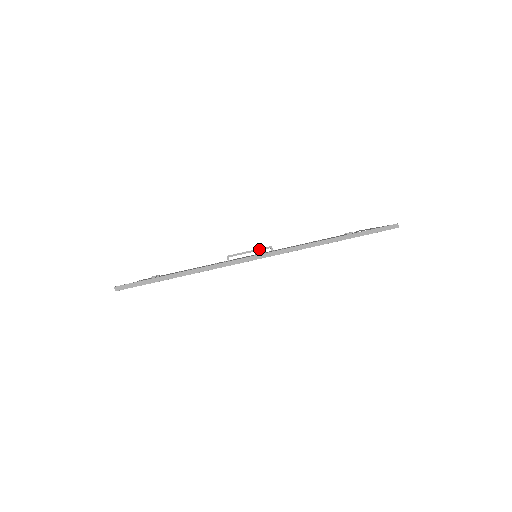
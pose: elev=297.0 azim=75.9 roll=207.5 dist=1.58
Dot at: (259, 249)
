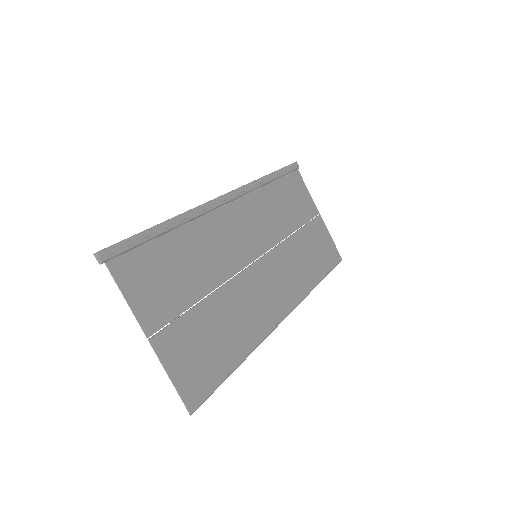
Dot at: occluded
